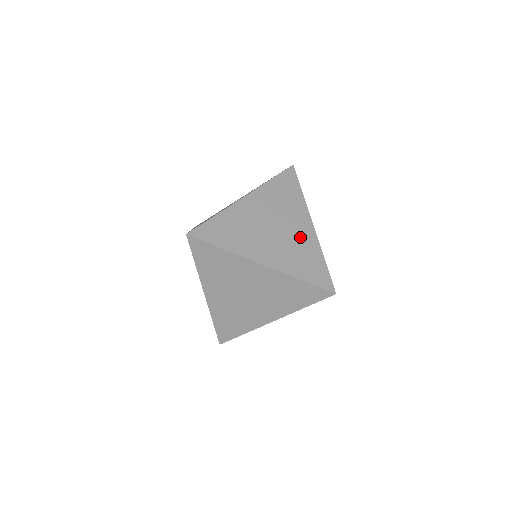
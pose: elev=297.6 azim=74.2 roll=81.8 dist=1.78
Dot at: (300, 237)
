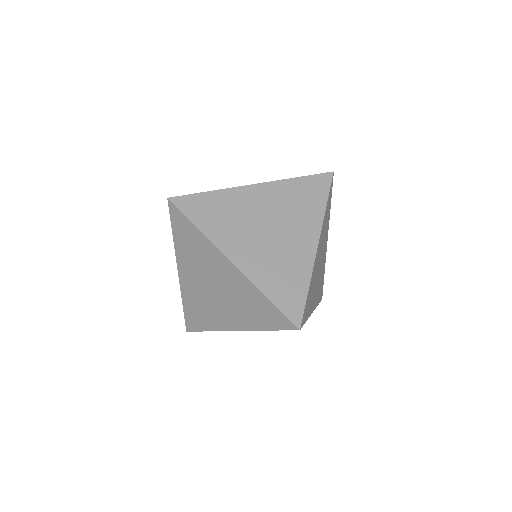
Dot at: (294, 251)
